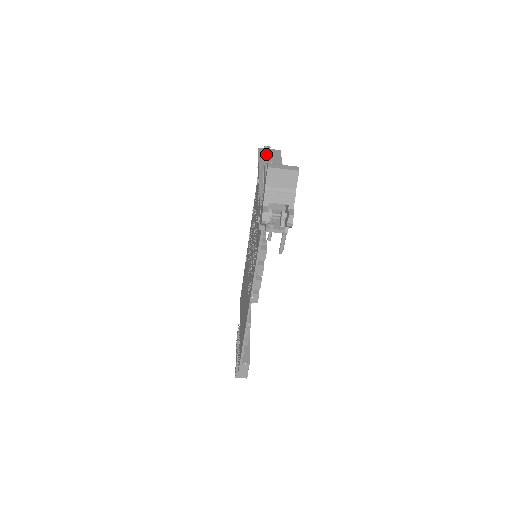
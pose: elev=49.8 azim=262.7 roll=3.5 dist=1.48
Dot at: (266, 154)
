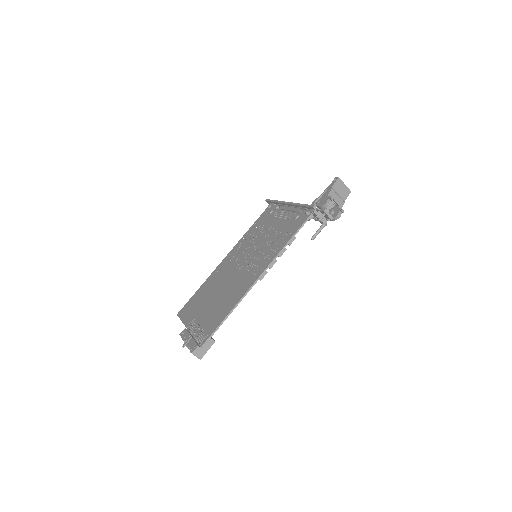
Dot at: occluded
